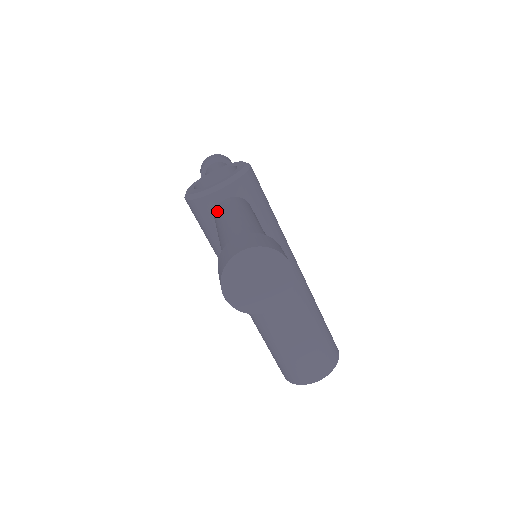
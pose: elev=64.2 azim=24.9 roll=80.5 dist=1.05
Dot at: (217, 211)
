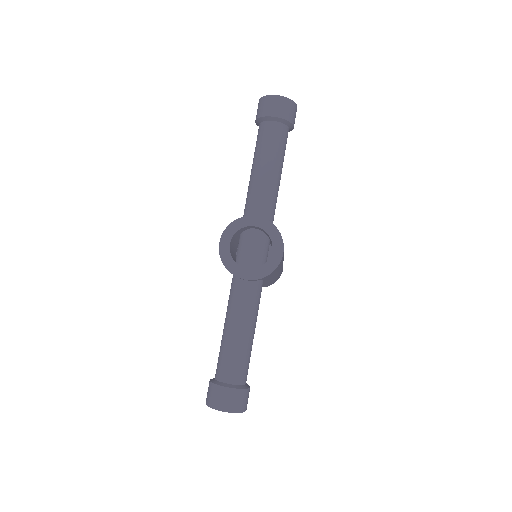
Dot at: (235, 289)
